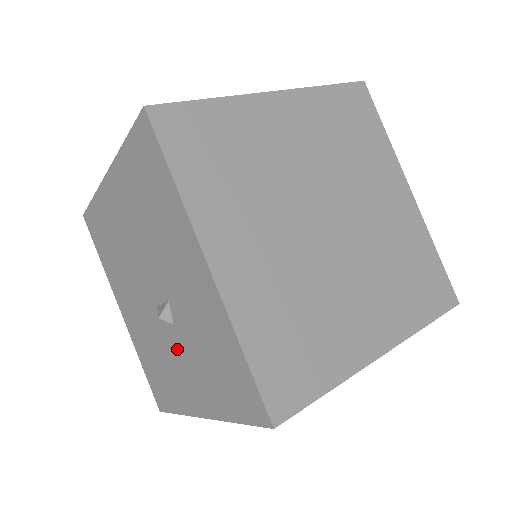
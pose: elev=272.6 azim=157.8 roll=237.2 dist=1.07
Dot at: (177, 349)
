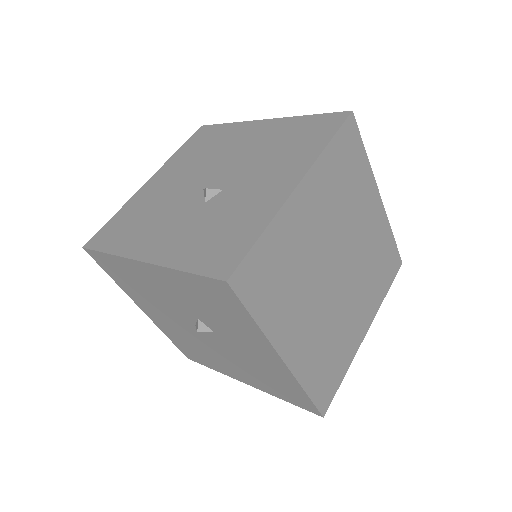
Dot at: (185, 216)
